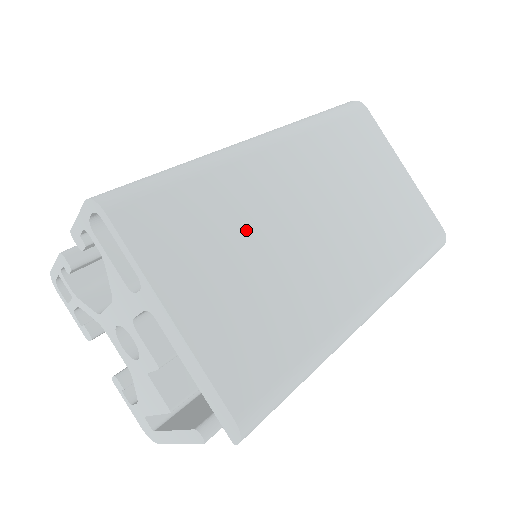
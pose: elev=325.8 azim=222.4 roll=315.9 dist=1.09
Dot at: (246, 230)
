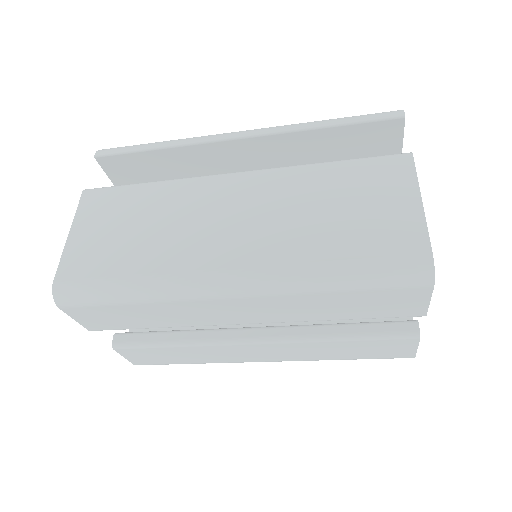
Dot at: occluded
